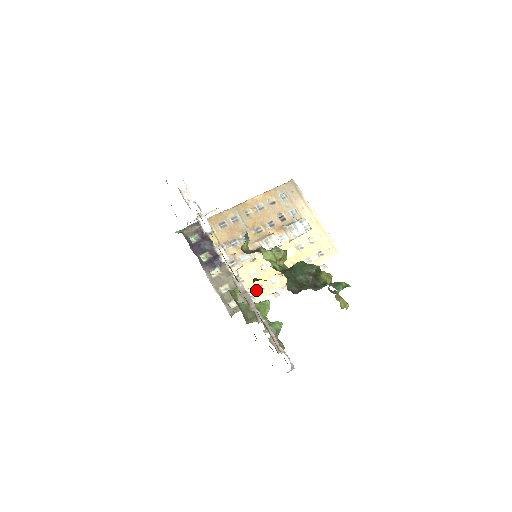
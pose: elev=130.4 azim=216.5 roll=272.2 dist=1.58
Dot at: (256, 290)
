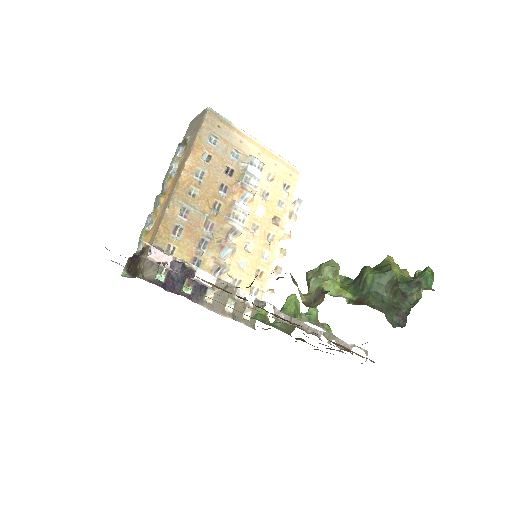
Dot at: (257, 280)
